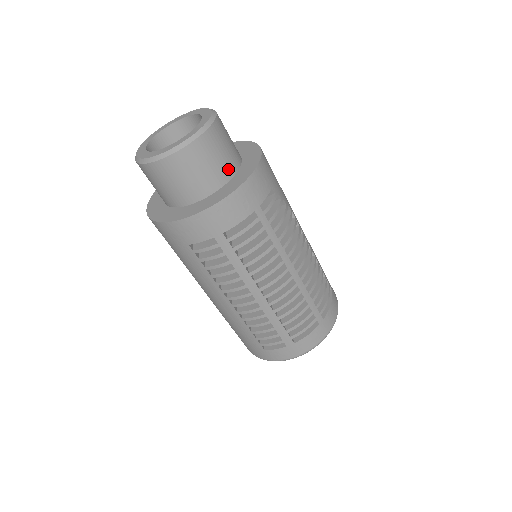
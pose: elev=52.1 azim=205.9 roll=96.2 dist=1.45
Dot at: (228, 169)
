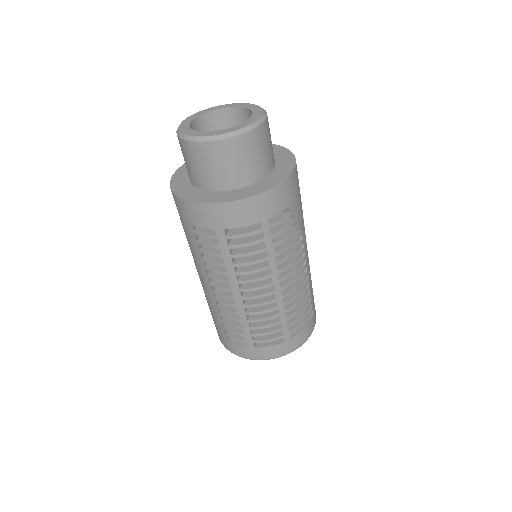
Dot at: (254, 174)
